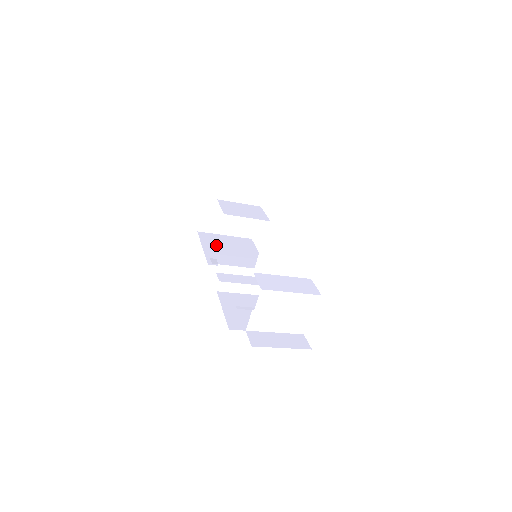
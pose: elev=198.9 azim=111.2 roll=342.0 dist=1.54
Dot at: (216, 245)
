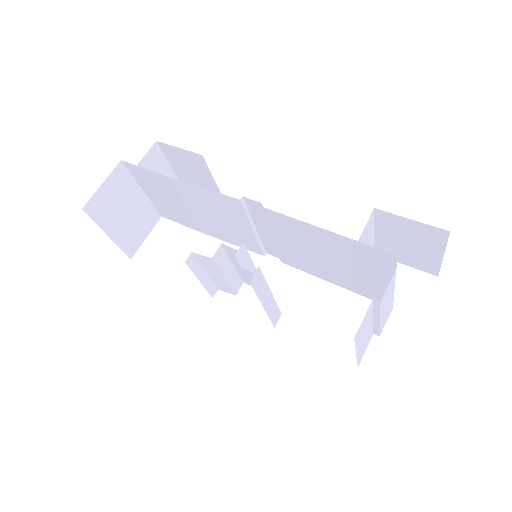
Dot at: occluded
